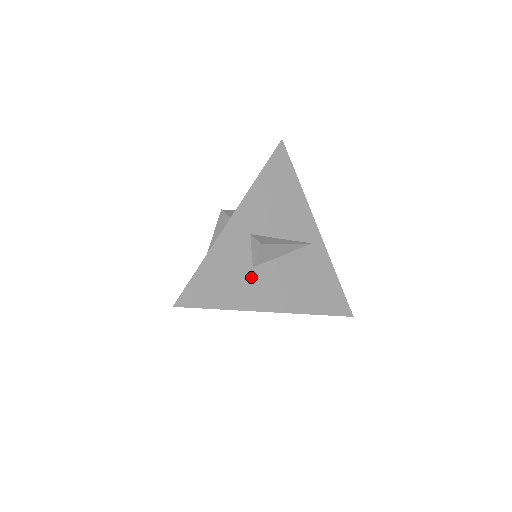
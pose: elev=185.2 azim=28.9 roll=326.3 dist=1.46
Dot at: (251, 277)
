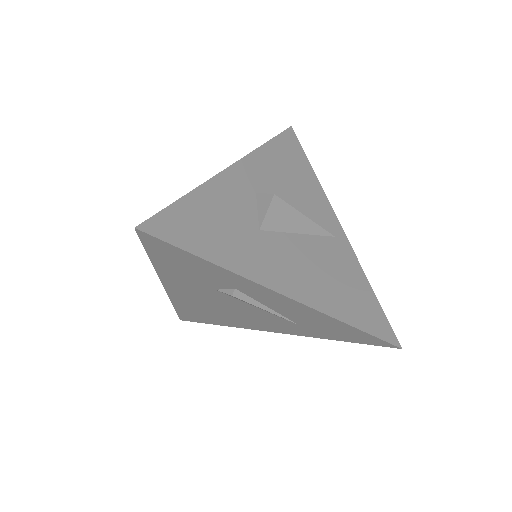
Dot at: (257, 240)
